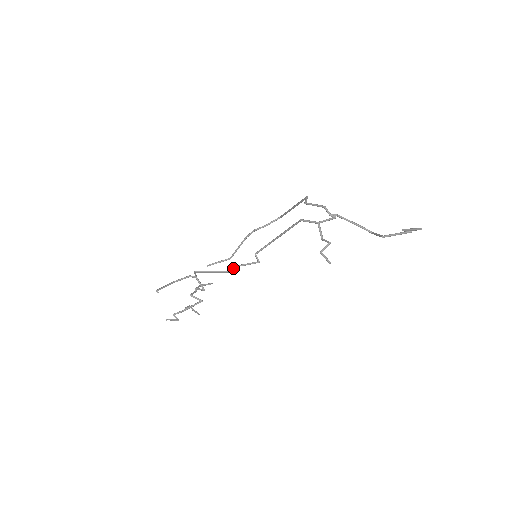
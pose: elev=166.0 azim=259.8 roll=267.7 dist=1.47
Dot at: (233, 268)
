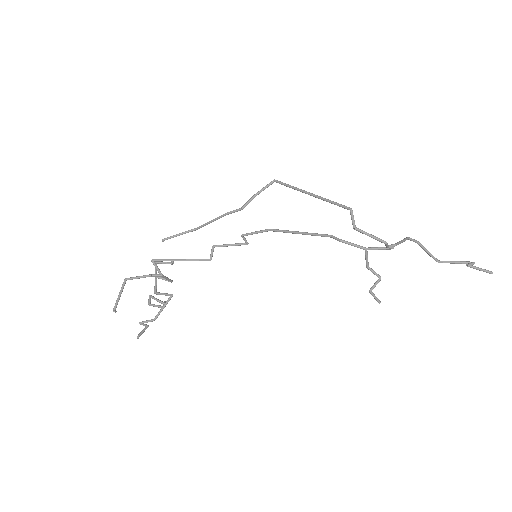
Dot at: (211, 253)
